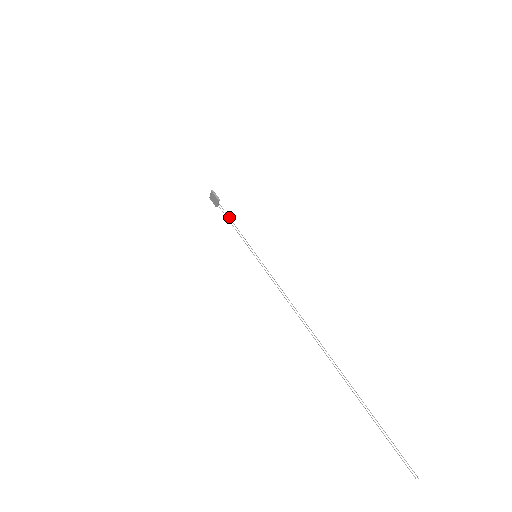
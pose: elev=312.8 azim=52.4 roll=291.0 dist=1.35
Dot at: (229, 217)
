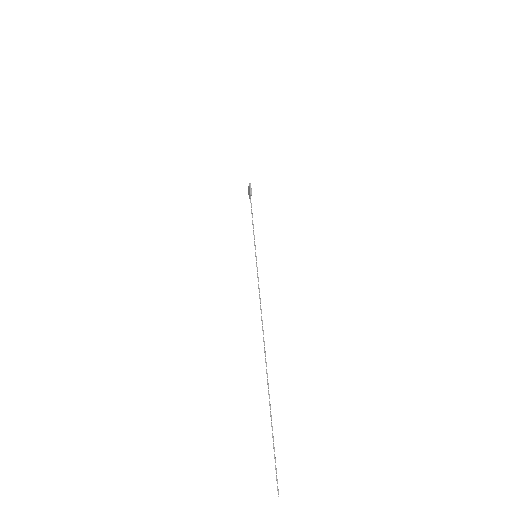
Dot at: (252, 213)
